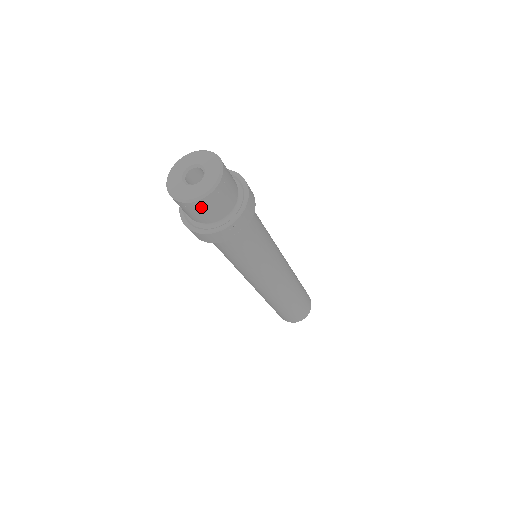
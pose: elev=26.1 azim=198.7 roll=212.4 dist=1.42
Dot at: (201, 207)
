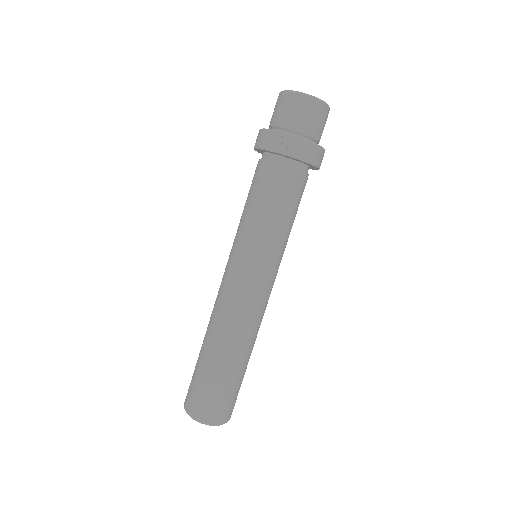
Dot at: (287, 102)
